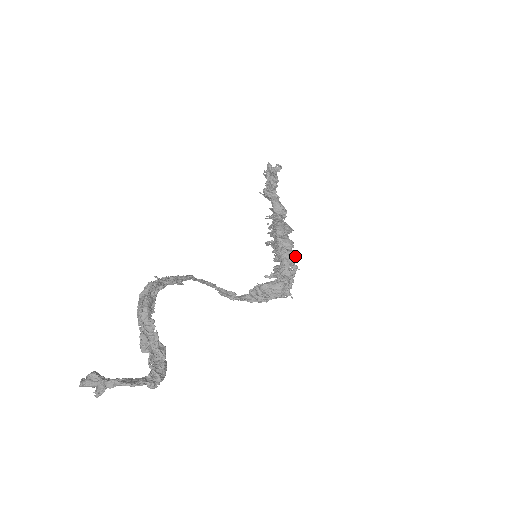
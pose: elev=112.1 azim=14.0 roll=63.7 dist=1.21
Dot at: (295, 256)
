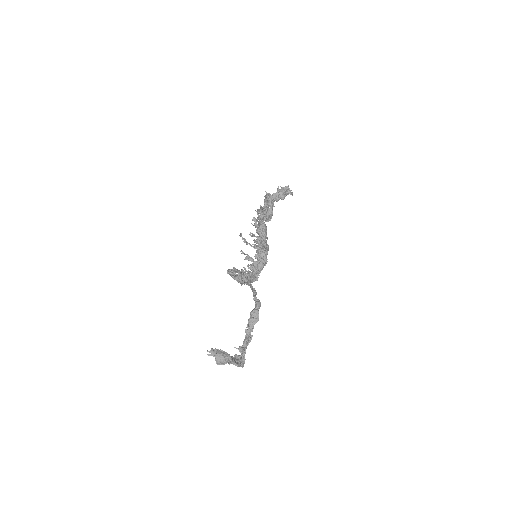
Dot at: (266, 262)
